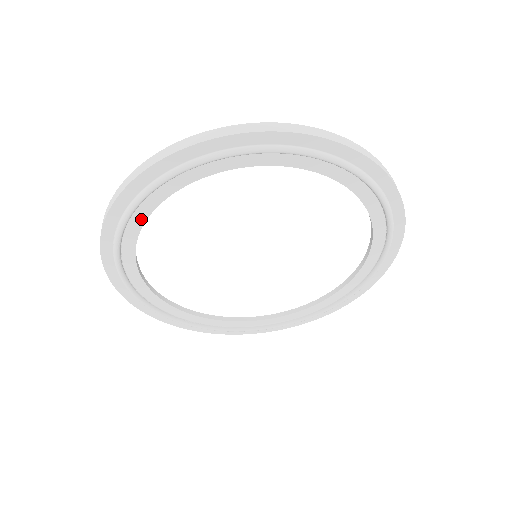
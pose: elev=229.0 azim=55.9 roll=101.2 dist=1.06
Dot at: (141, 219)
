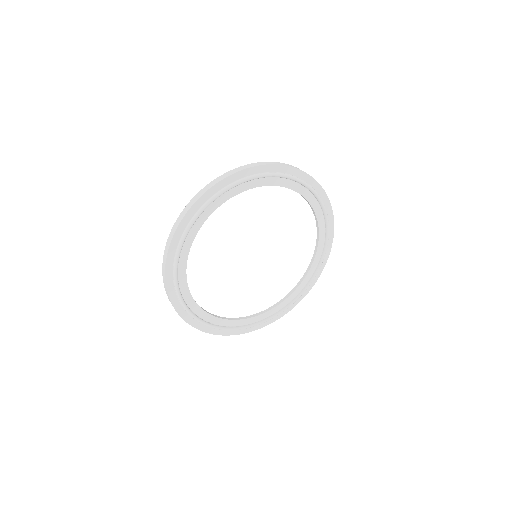
Dot at: (197, 228)
